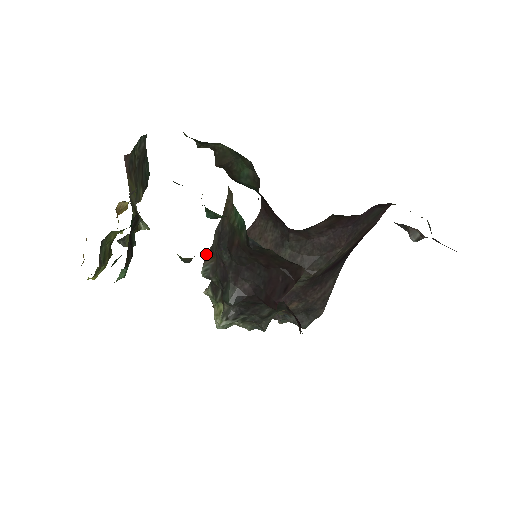
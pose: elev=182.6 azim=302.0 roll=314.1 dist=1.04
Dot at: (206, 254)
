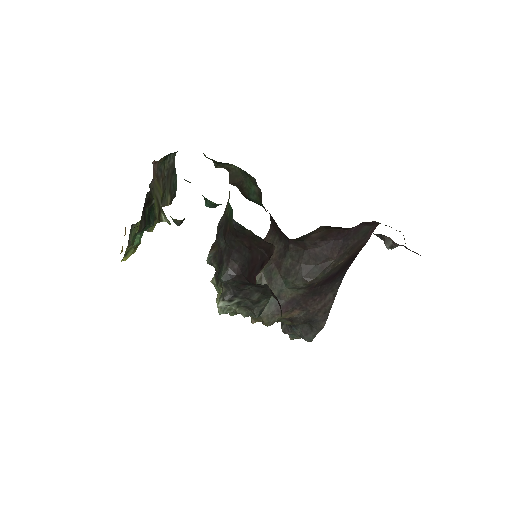
Dot at: (211, 246)
